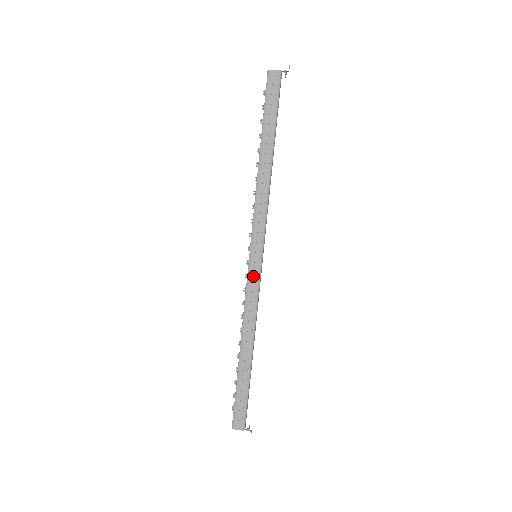
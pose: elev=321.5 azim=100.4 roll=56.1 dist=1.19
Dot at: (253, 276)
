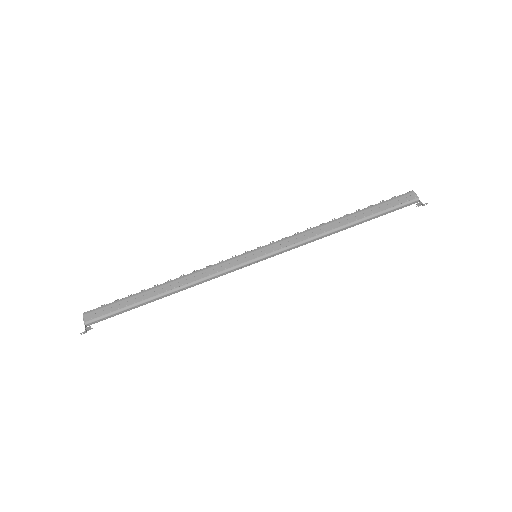
Dot at: (237, 261)
